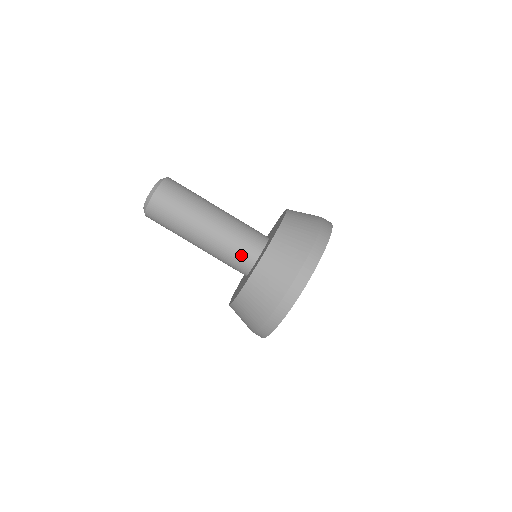
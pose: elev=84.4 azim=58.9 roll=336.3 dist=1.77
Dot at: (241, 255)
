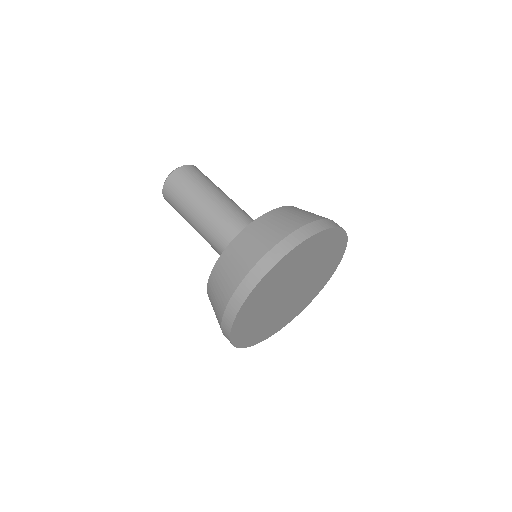
Dot at: occluded
